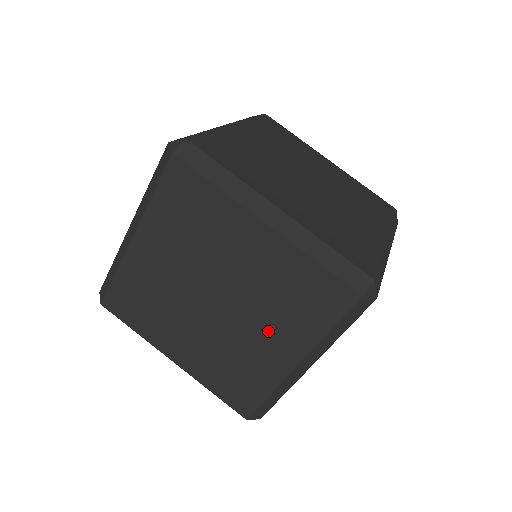
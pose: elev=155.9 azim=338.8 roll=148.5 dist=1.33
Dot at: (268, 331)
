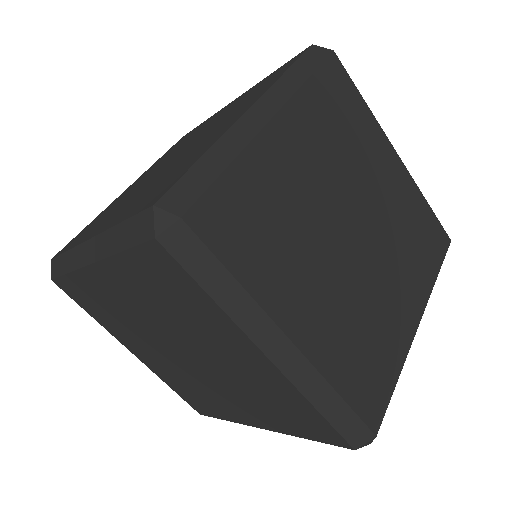
Dot at: (399, 277)
